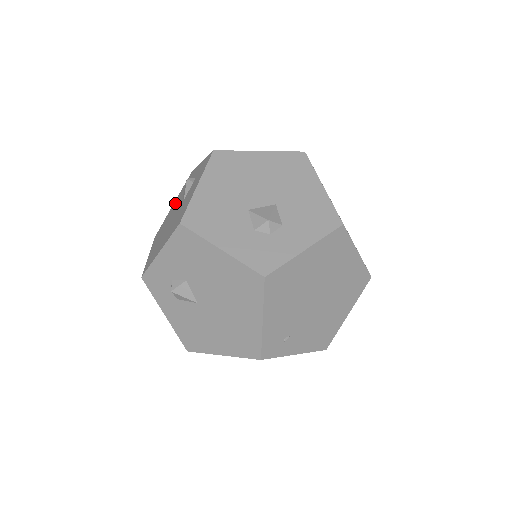
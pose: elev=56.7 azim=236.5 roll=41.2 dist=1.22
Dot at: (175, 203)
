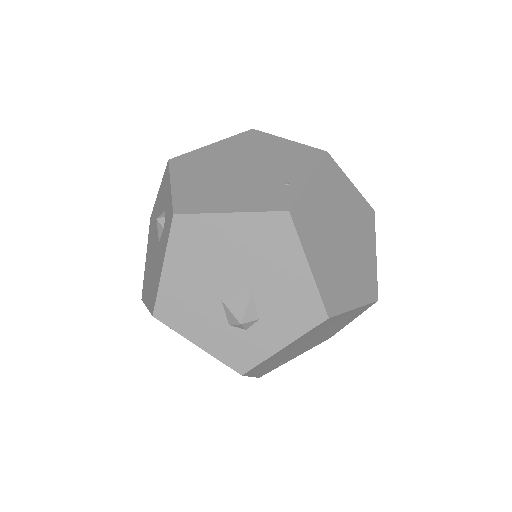
Dot at: (158, 201)
